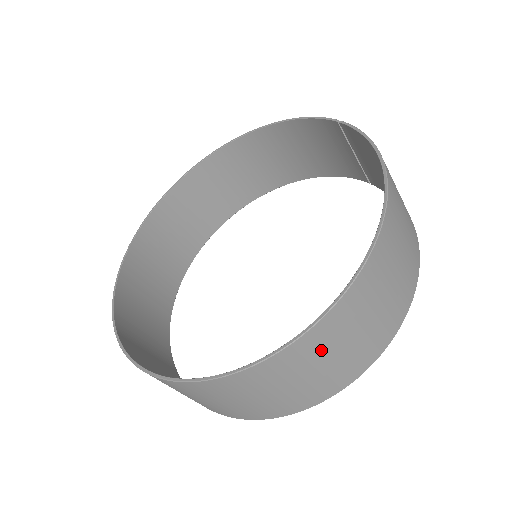
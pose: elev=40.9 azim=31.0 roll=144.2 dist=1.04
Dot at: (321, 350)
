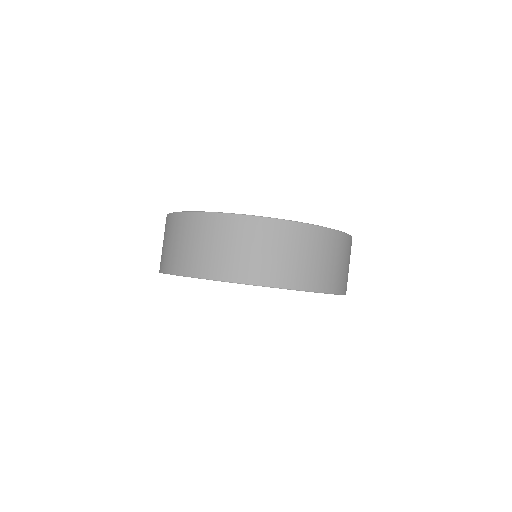
Dot at: (347, 253)
